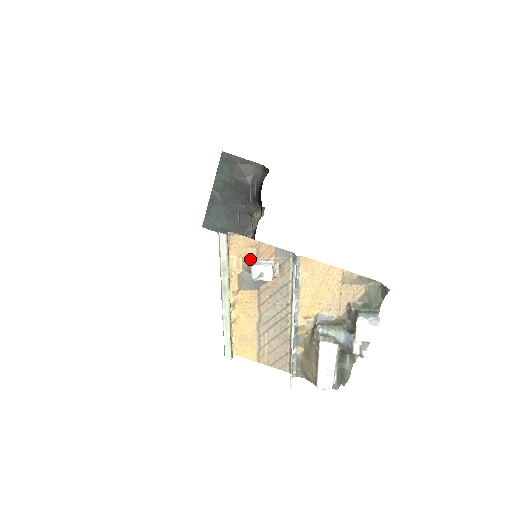
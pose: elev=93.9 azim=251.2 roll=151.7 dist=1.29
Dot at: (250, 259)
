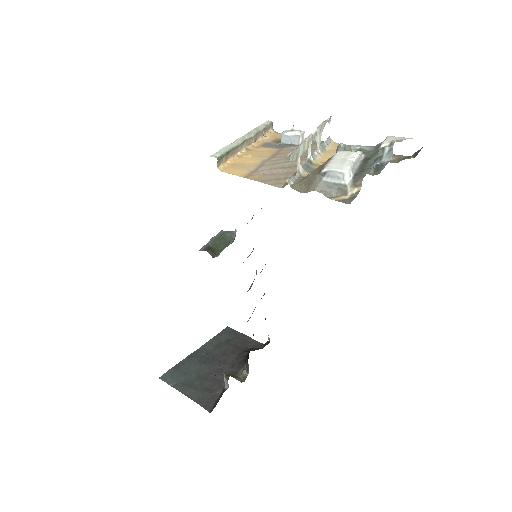
Dot at: occluded
